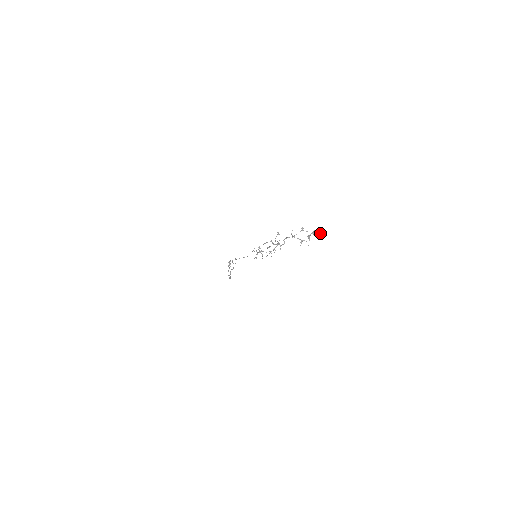
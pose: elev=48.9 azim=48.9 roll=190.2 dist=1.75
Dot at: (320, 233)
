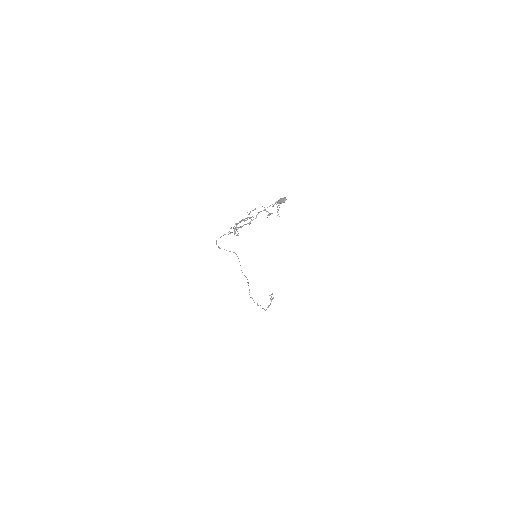
Dot at: (283, 201)
